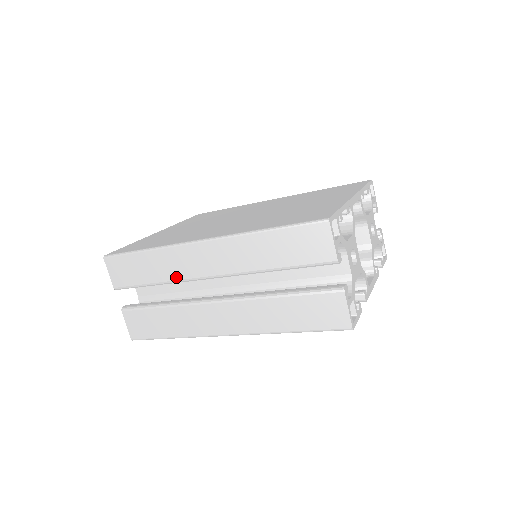
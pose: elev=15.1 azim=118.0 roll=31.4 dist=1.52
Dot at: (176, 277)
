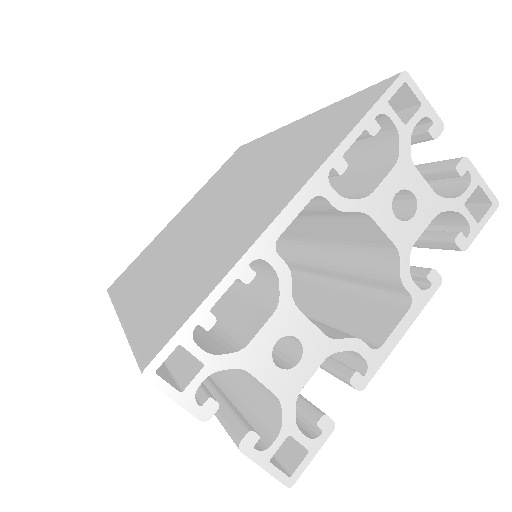
Dot at: occluded
